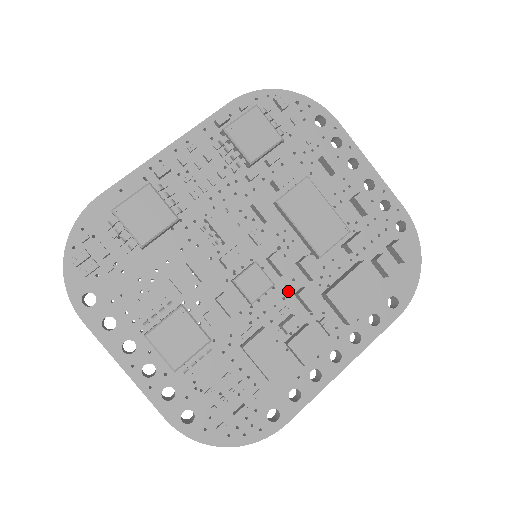
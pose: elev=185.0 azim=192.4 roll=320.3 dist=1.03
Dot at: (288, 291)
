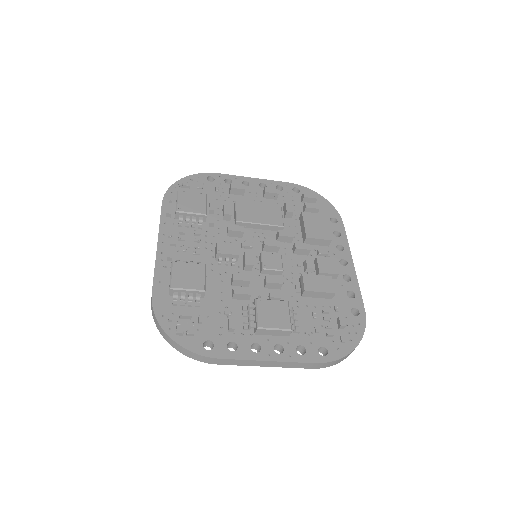
Dot at: (289, 255)
